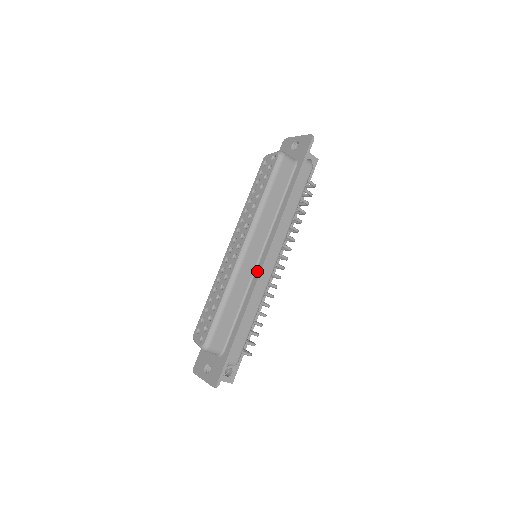
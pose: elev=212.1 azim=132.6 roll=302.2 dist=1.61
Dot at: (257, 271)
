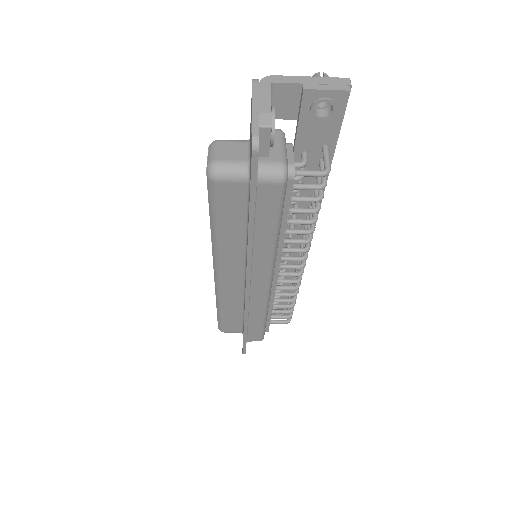
Dot at: occluded
